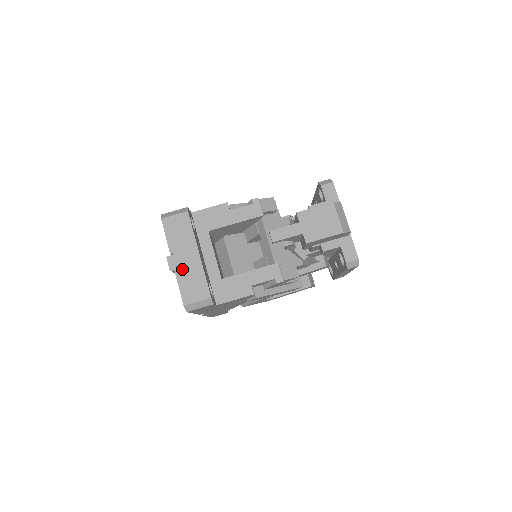
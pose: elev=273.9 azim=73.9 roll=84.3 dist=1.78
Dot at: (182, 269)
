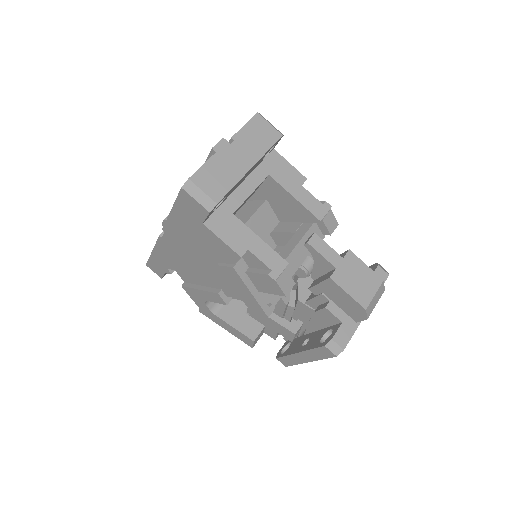
Dot at: (225, 157)
